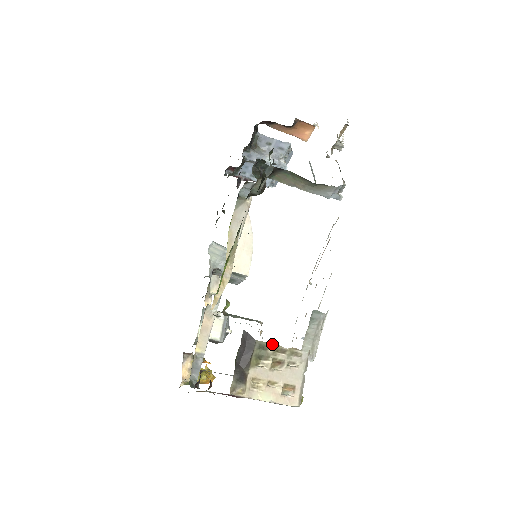
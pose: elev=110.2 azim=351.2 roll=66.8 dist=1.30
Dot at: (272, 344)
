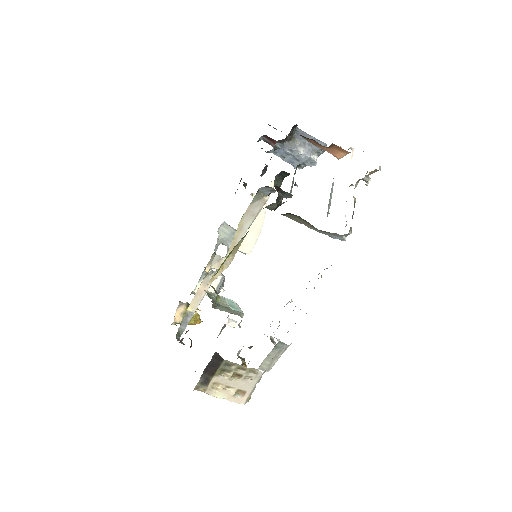
Dot at: (236, 363)
